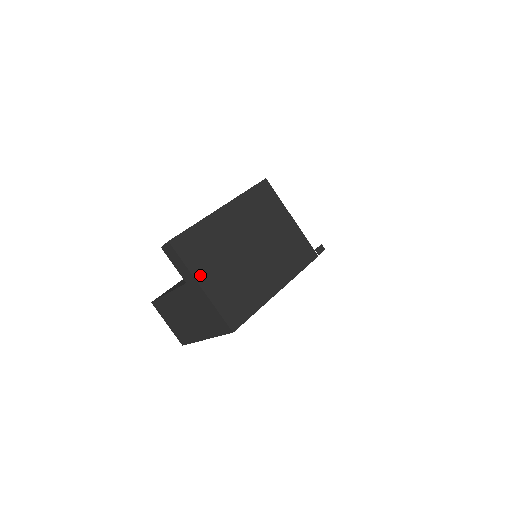
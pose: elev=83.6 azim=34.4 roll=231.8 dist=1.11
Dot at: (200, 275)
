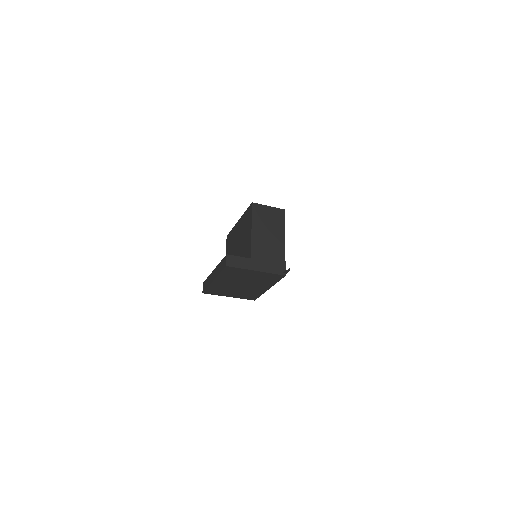
Dot at: (225, 295)
